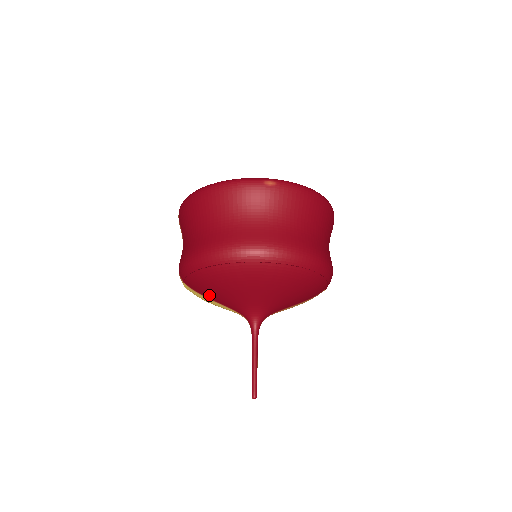
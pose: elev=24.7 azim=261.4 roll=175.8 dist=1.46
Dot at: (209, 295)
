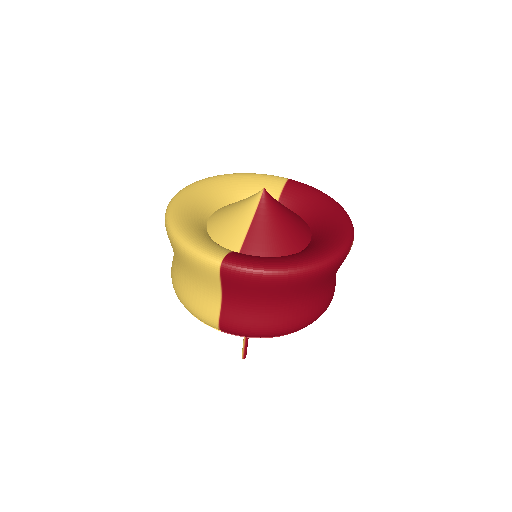
Dot at: occluded
